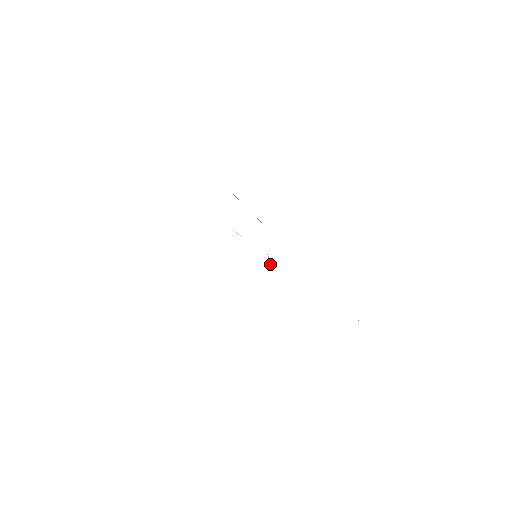
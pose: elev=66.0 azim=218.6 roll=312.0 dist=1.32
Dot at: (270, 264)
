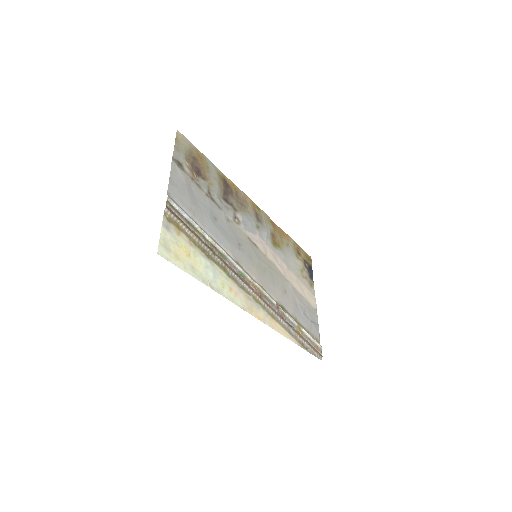
Dot at: (263, 268)
